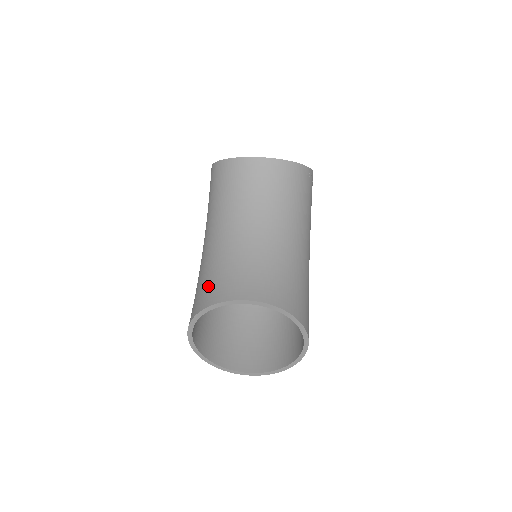
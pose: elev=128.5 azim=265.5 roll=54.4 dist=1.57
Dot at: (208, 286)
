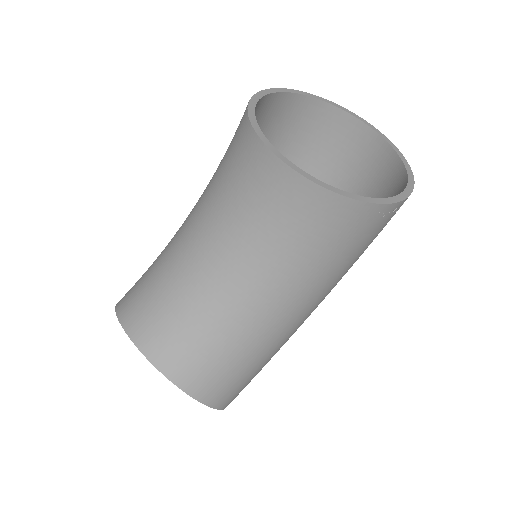
Dot at: (141, 286)
